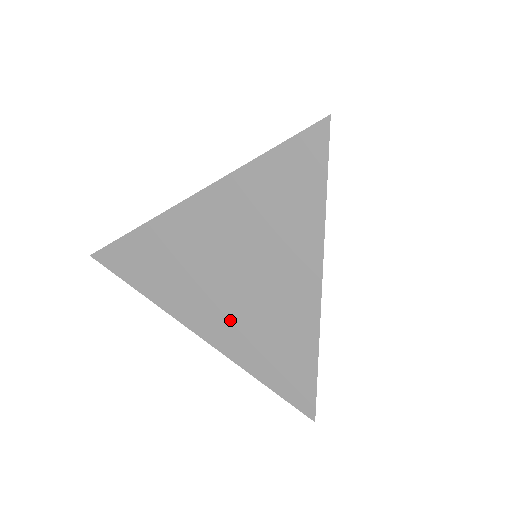
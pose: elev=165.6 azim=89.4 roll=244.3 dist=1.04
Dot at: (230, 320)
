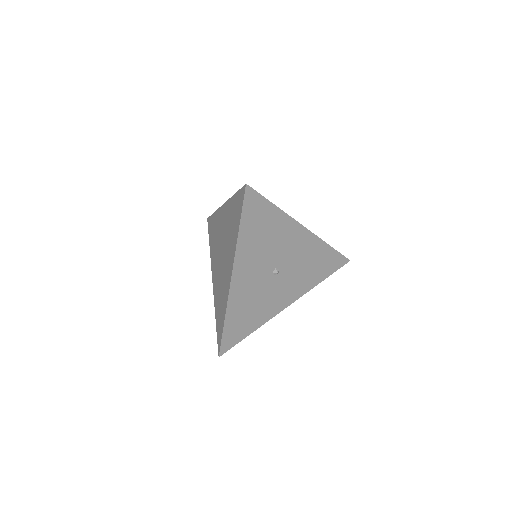
Dot at: (217, 279)
